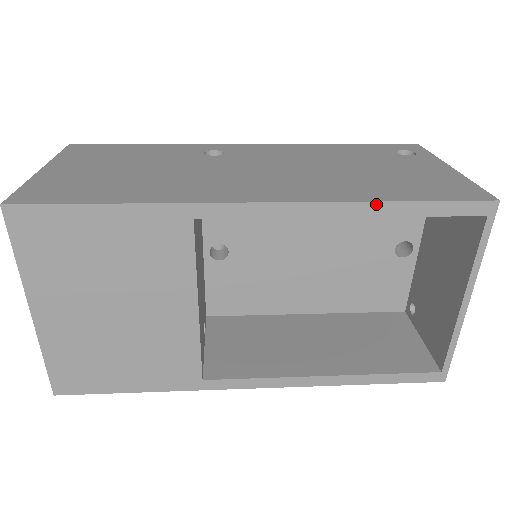
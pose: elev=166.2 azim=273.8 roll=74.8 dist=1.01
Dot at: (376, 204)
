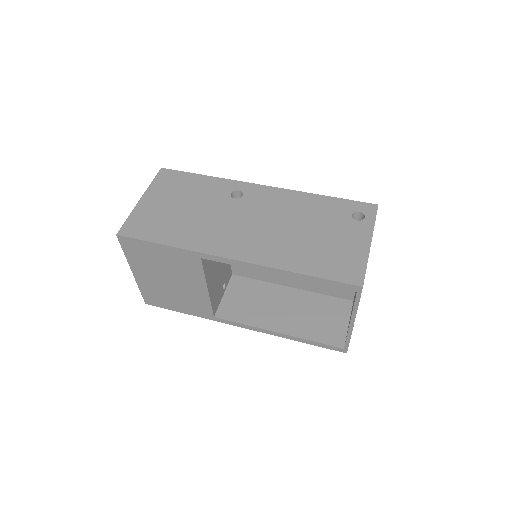
Dot at: (292, 273)
